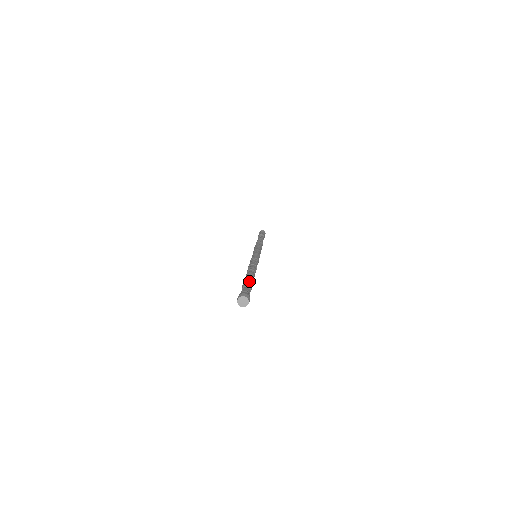
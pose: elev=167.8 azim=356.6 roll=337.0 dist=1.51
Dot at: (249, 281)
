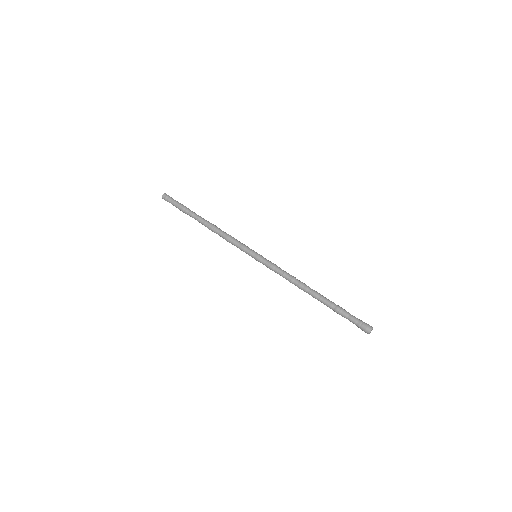
Dot at: occluded
